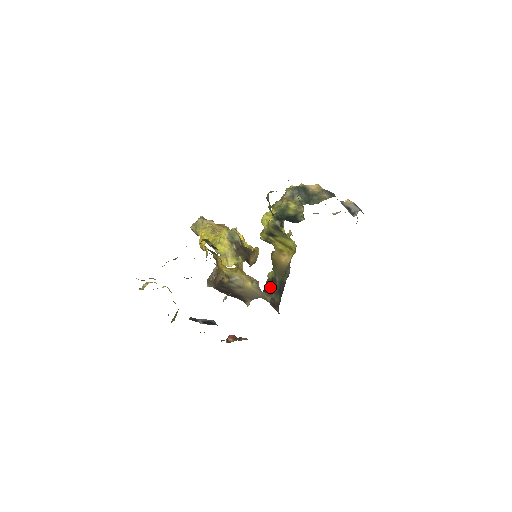
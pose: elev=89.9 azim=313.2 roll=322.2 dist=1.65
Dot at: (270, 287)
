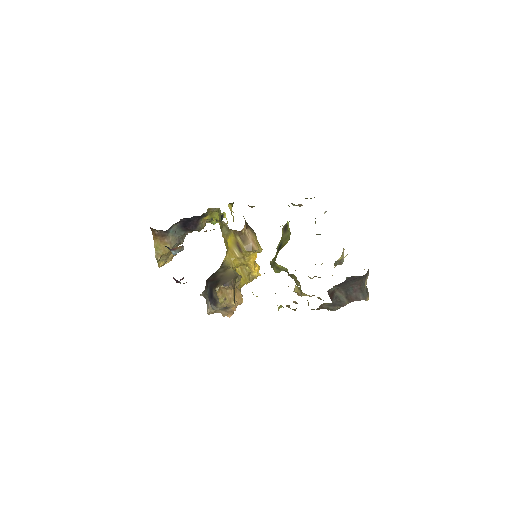
Dot at: occluded
